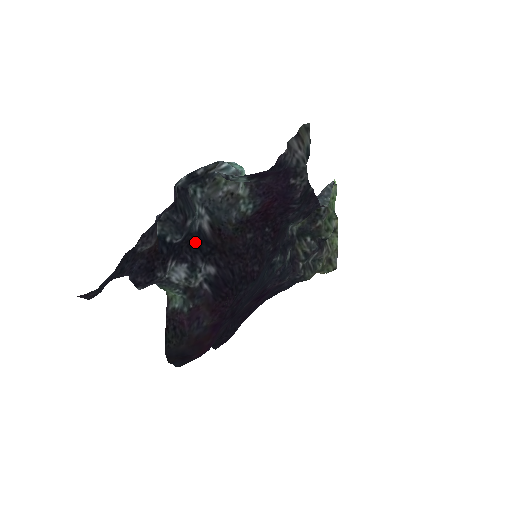
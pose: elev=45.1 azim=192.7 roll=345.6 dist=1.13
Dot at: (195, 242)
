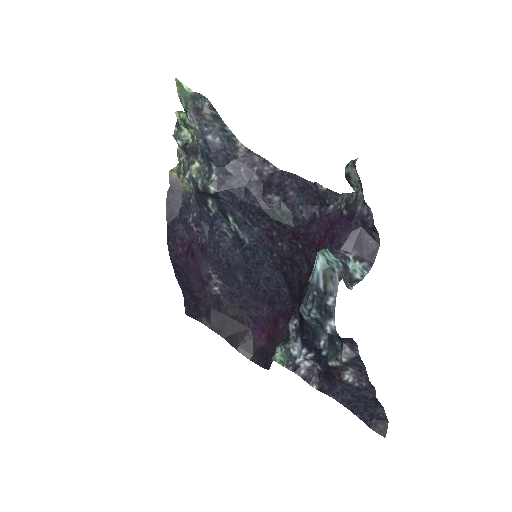
Dot at: (303, 324)
